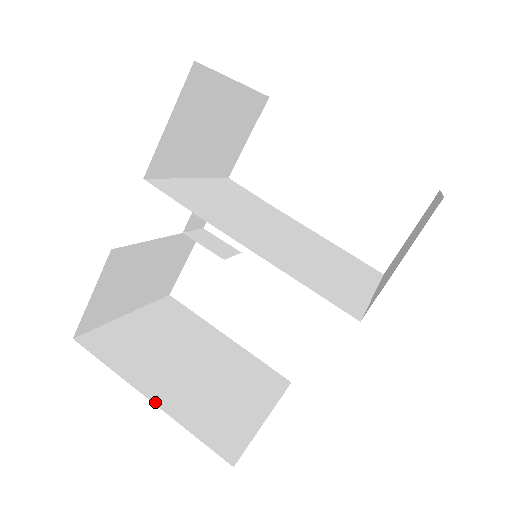
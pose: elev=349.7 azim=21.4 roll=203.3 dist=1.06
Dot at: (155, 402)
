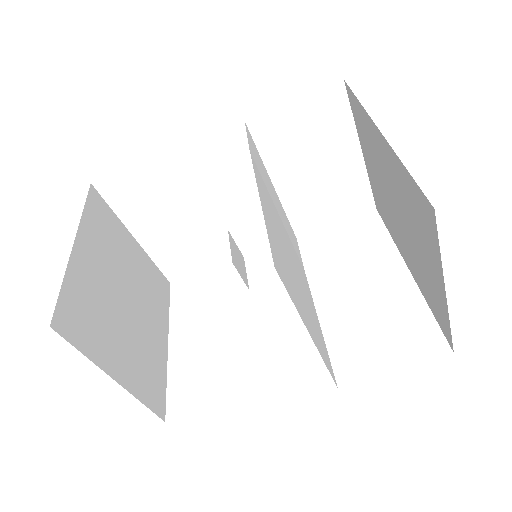
Dot at: (74, 248)
